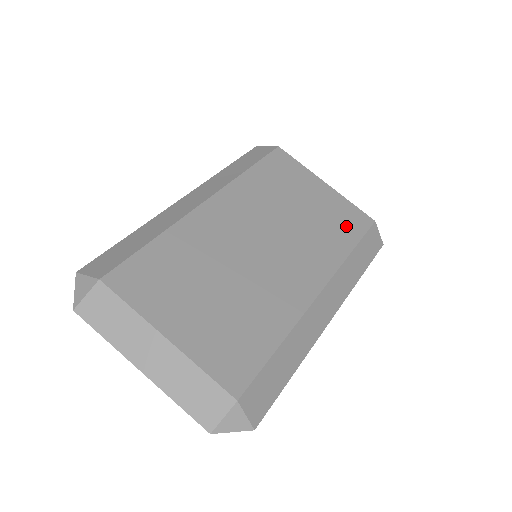
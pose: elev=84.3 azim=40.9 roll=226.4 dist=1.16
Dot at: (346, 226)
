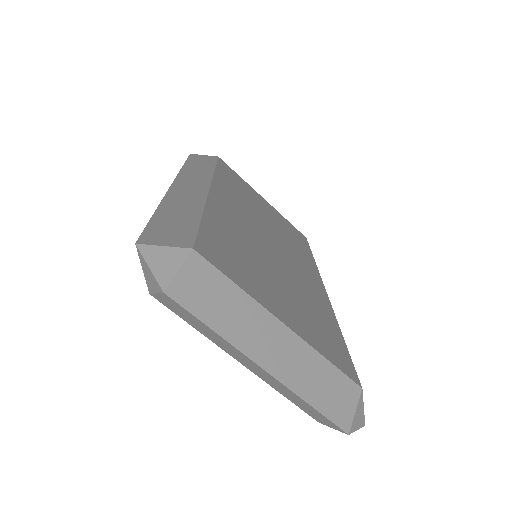
Dot at: (298, 238)
